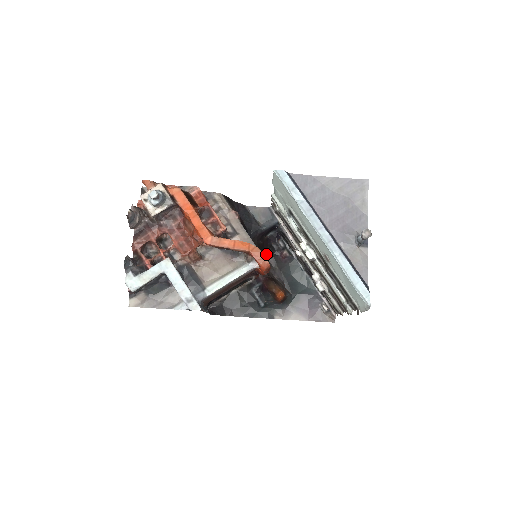
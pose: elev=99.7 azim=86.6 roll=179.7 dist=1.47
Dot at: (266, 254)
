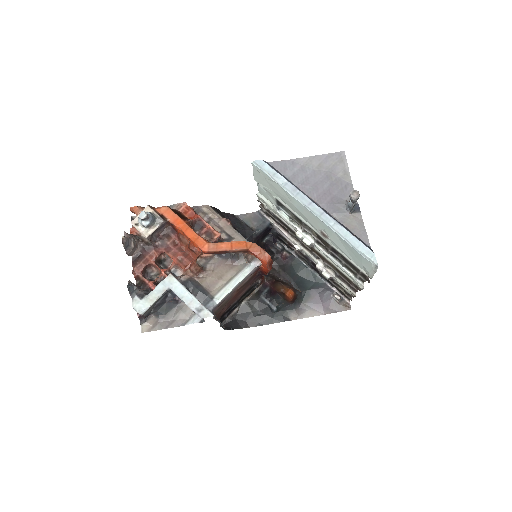
Dot at: occluded
